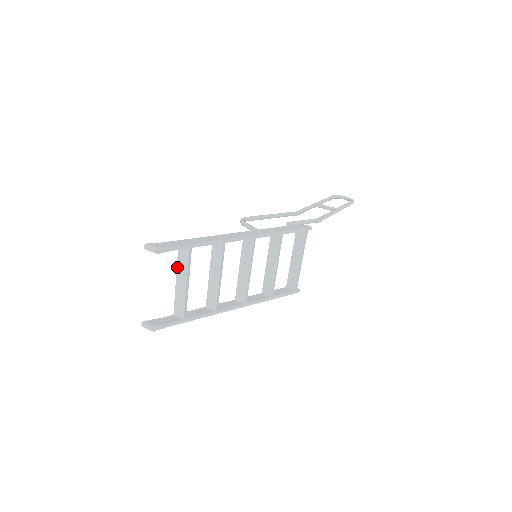
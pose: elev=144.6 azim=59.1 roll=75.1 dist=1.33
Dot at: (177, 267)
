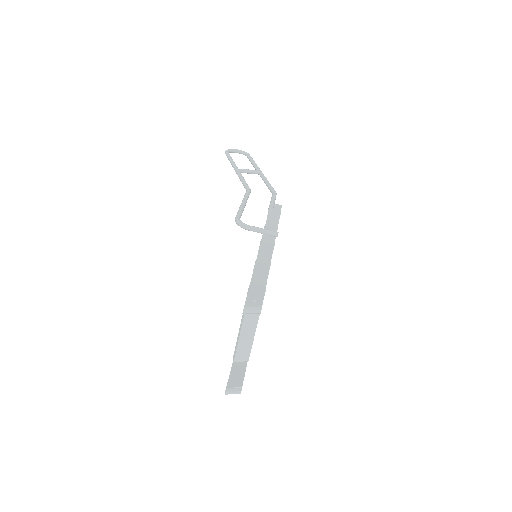
Dot at: occluded
